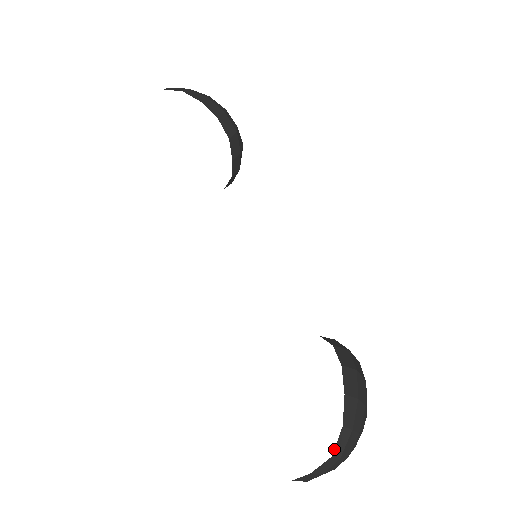
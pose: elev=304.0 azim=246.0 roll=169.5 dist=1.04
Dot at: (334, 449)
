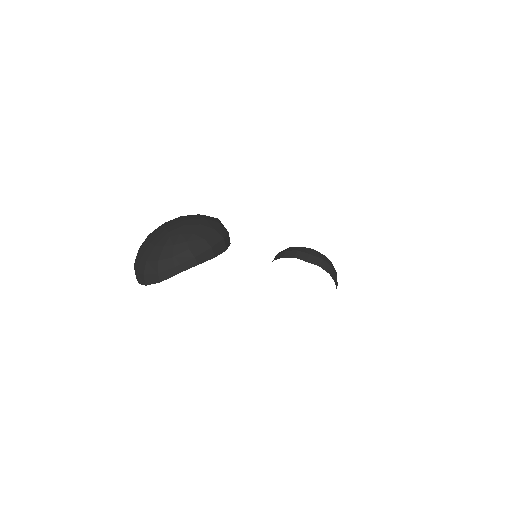
Dot at: occluded
